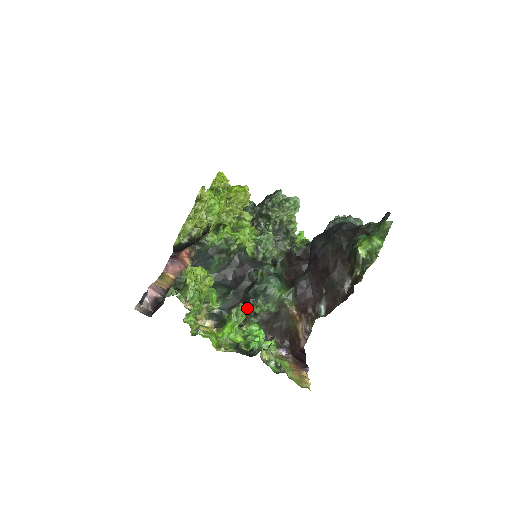
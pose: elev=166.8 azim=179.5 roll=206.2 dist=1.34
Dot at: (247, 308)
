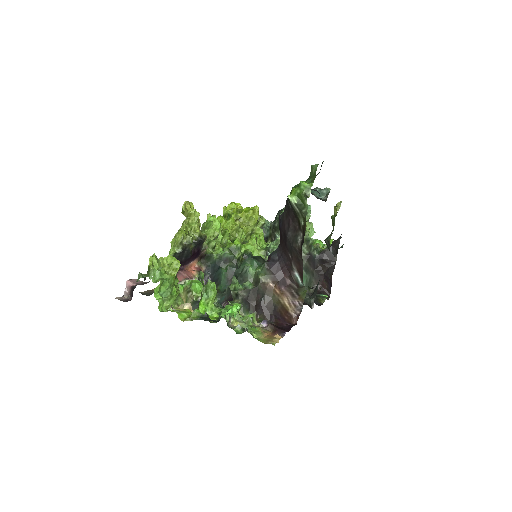
Dot at: (214, 283)
